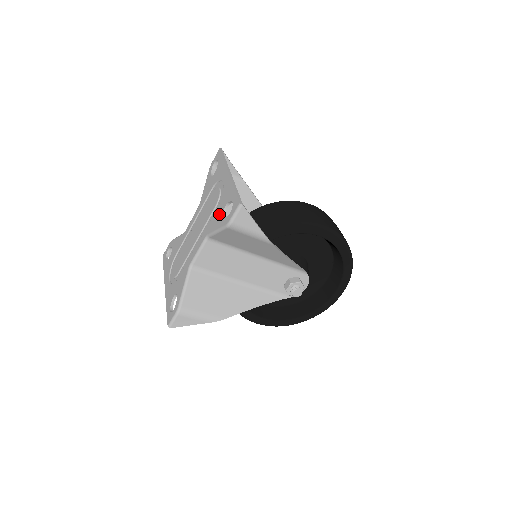
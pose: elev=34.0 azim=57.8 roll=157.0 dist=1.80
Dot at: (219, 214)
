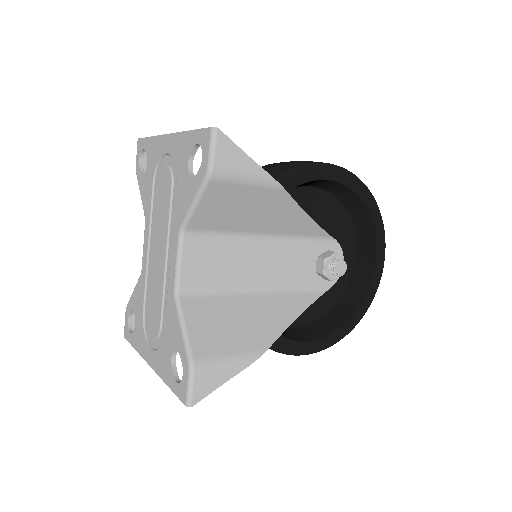
Dot at: (184, 183)
